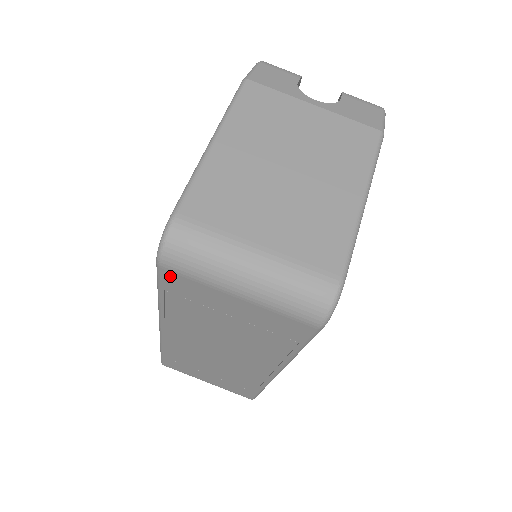
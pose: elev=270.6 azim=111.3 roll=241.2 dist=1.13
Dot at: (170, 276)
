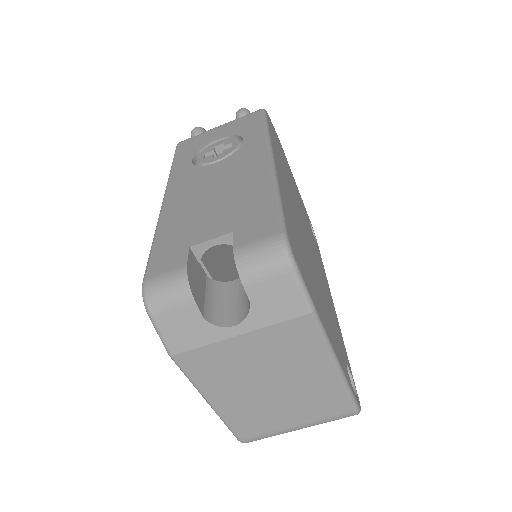
Dot at: occluded
